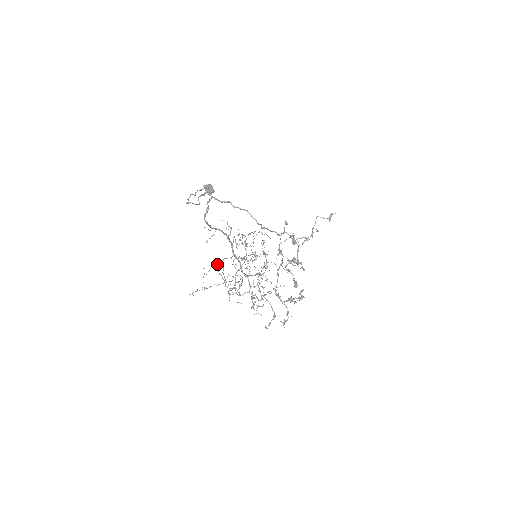
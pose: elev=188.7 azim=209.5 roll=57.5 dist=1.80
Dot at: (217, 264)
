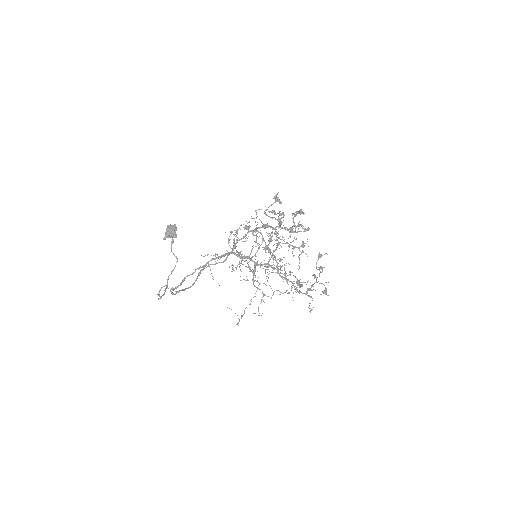
Dot at: (240, 265)
